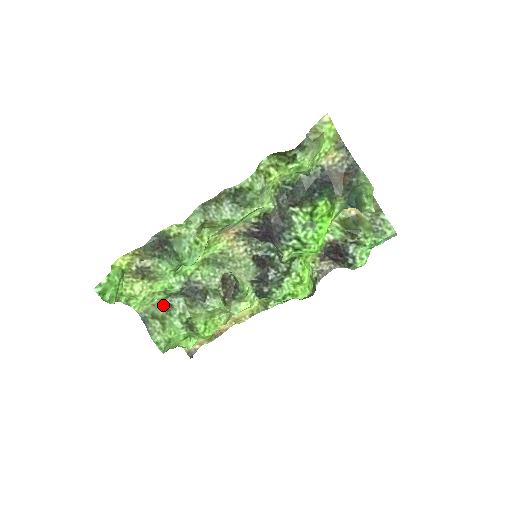
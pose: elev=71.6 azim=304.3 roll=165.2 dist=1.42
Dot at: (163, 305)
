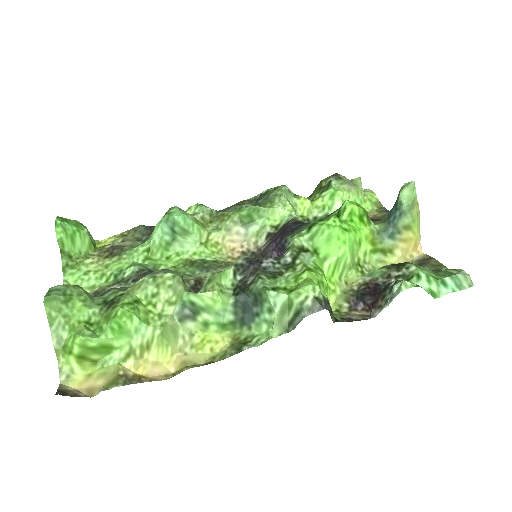
Dot at: (99, 294)
